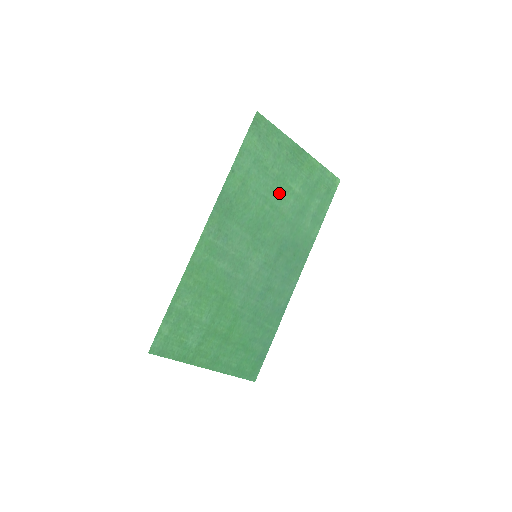
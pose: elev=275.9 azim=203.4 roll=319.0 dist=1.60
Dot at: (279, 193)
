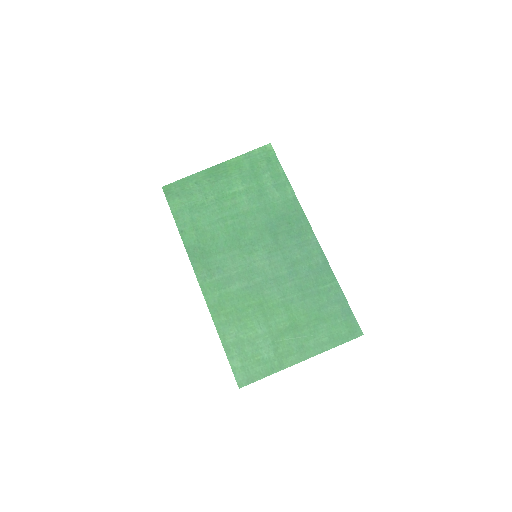
Dot at: (229, 205)
